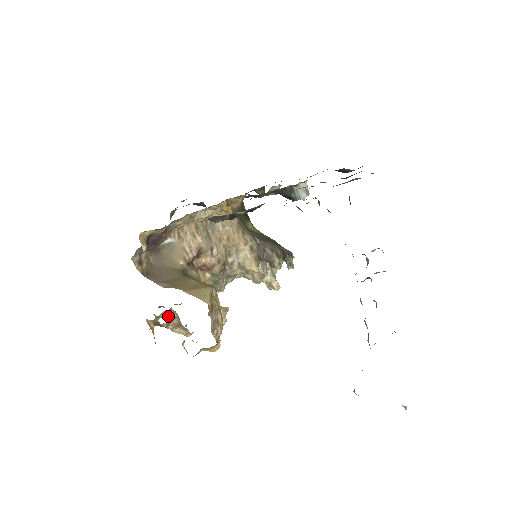
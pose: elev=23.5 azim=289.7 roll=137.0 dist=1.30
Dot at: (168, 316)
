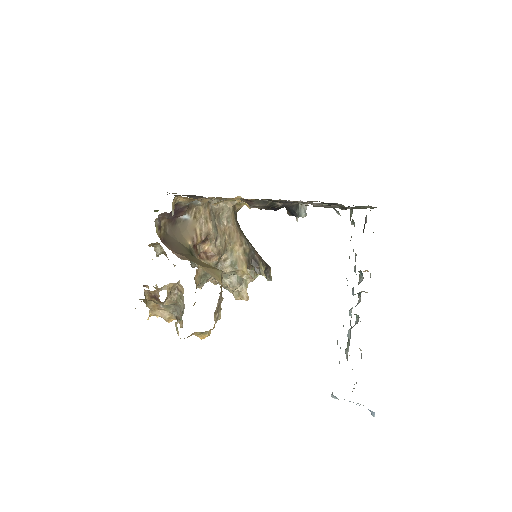
Dot at: (170, 290)
